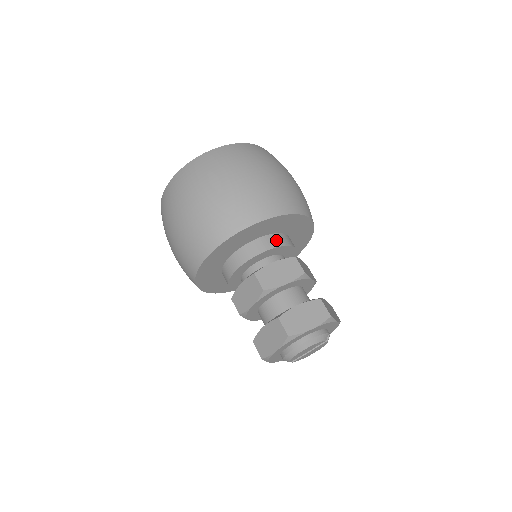
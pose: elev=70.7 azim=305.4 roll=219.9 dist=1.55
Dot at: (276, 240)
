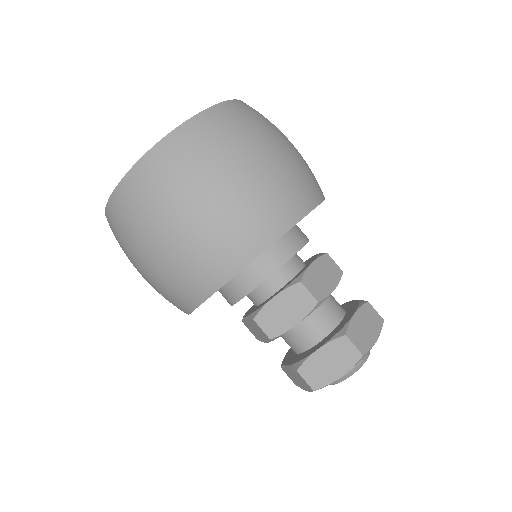
Dot at: (301, 234)
